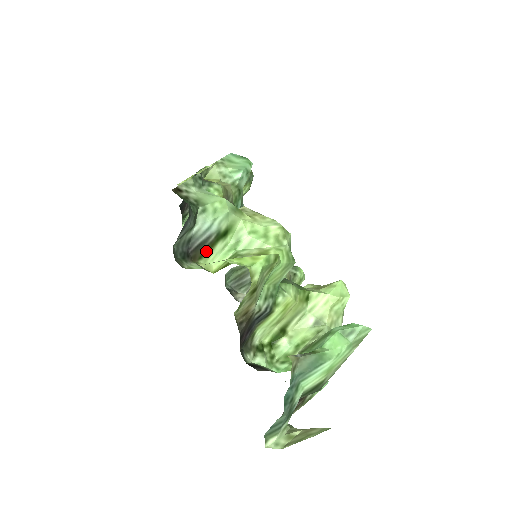
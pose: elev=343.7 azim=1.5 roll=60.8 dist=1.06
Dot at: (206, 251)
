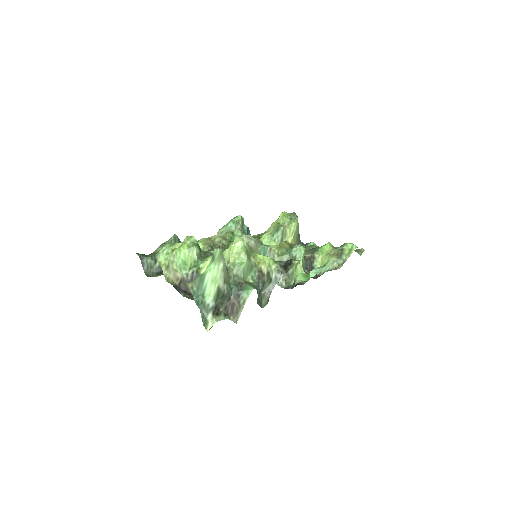
Dot at: occluded
